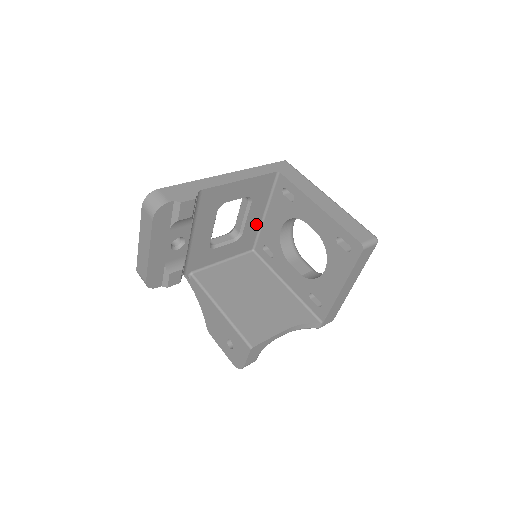
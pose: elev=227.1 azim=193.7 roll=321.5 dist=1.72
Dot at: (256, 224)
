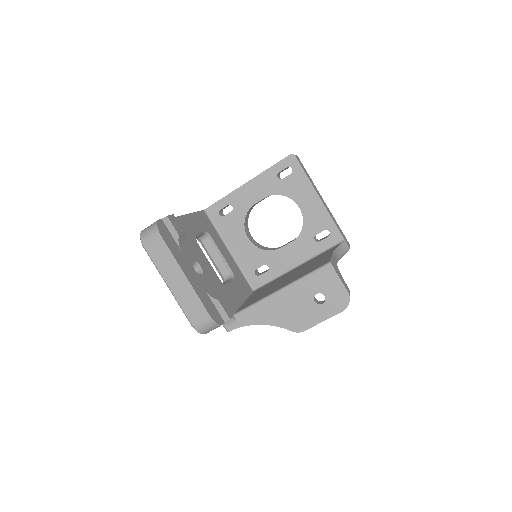
Dot at: (232, 262)
